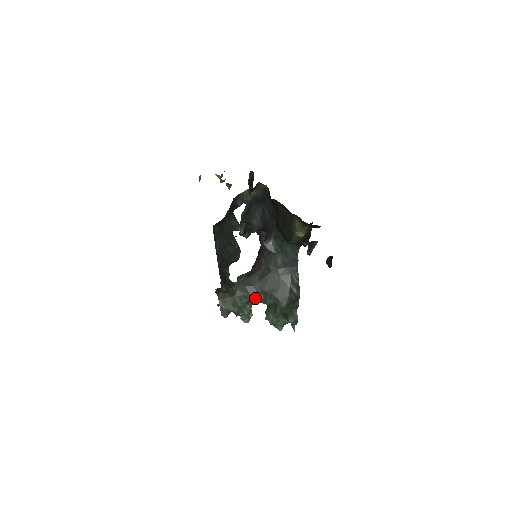
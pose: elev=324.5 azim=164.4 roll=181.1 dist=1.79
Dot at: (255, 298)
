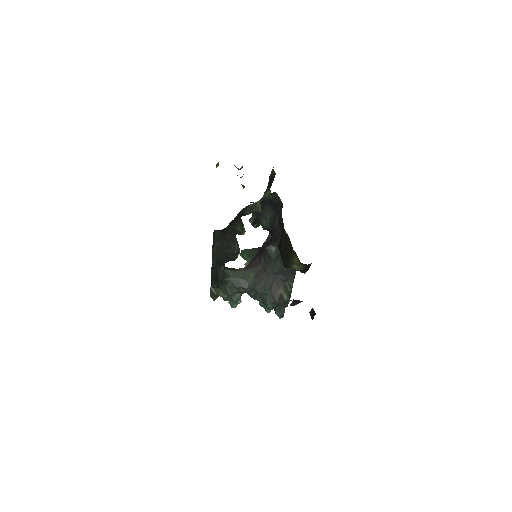
Dot at: (246, 292)
